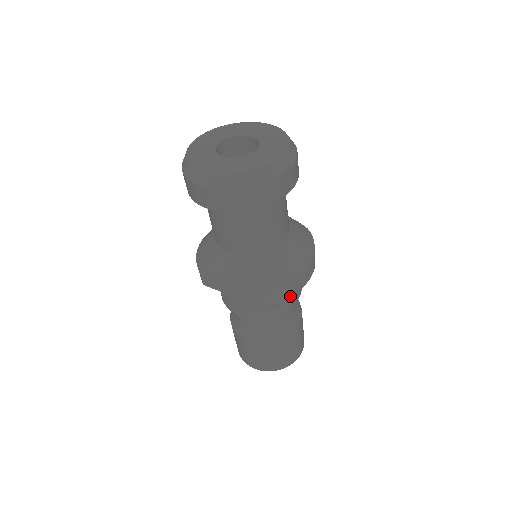
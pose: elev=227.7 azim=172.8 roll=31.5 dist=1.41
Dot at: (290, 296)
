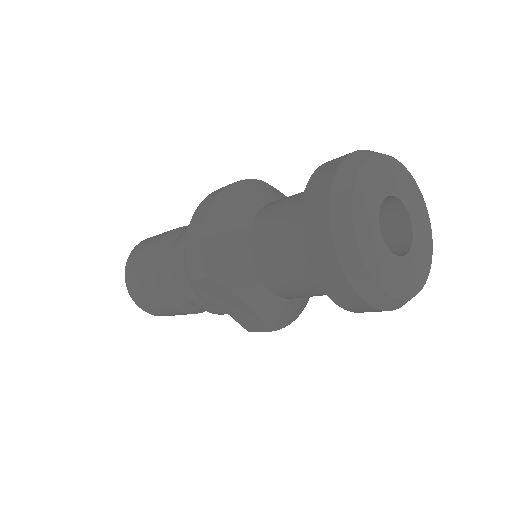
Dot at: occluded
